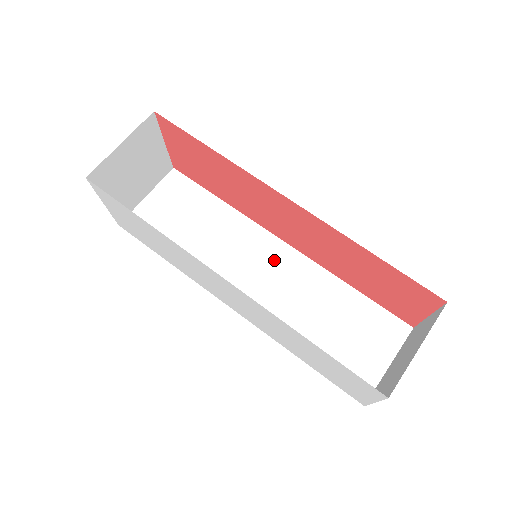
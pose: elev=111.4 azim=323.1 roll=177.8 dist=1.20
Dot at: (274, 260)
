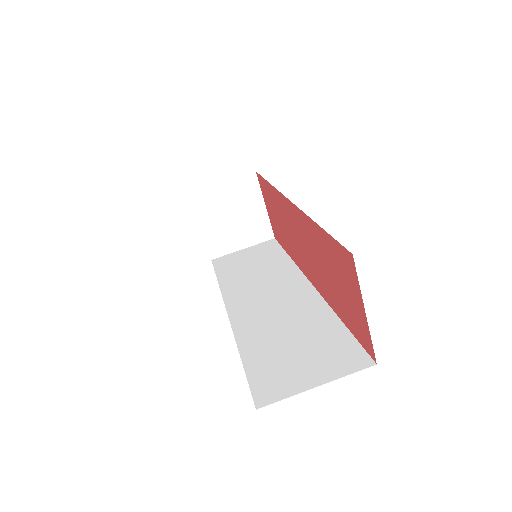
Dot at: (290, 290)
